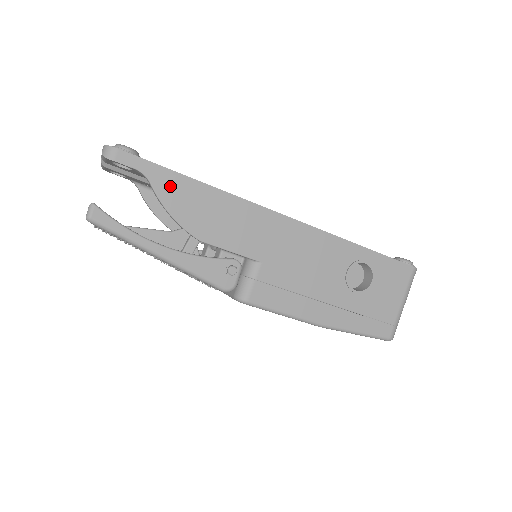
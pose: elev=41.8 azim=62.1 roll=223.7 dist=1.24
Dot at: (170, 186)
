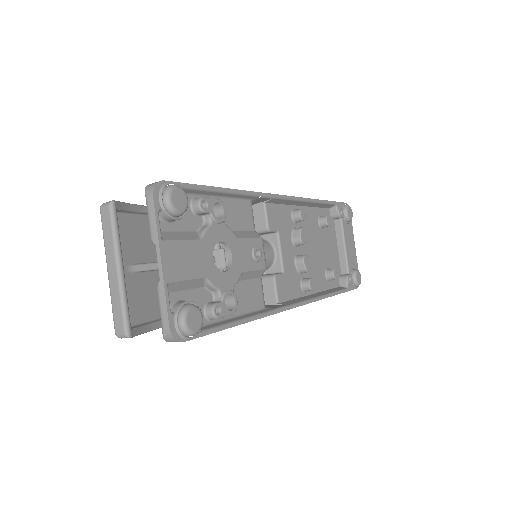
Dot at: occluded
